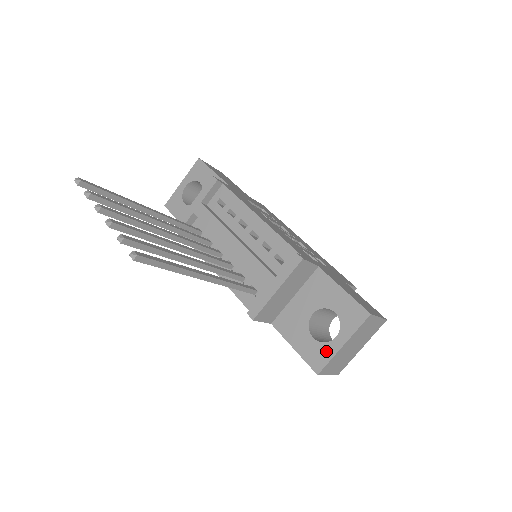
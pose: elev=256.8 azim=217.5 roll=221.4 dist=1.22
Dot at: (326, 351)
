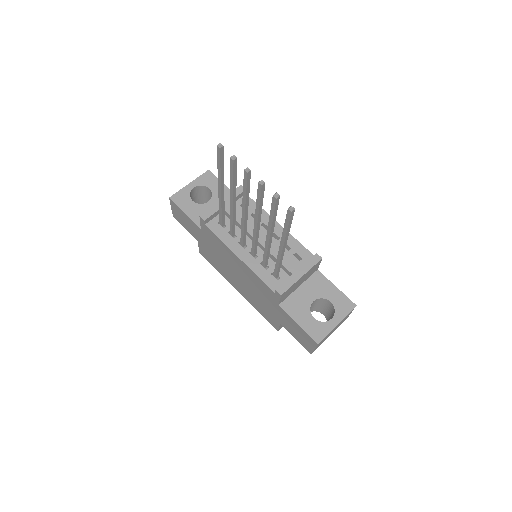
Dot at: (324, 328)
